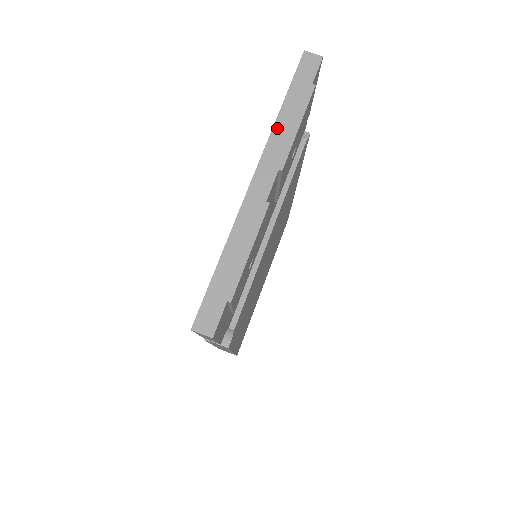
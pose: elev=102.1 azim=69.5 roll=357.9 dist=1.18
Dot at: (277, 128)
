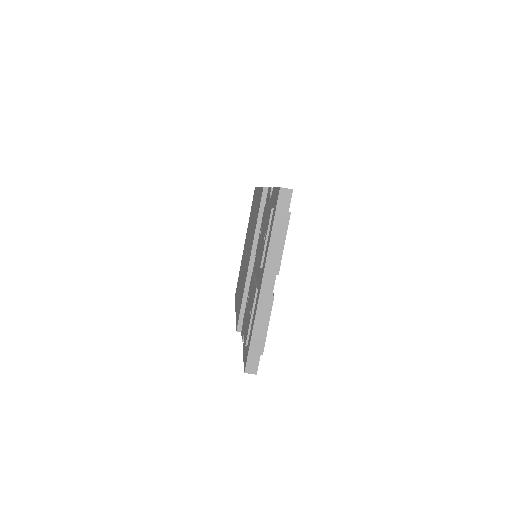
Dot at: (271, 247)
